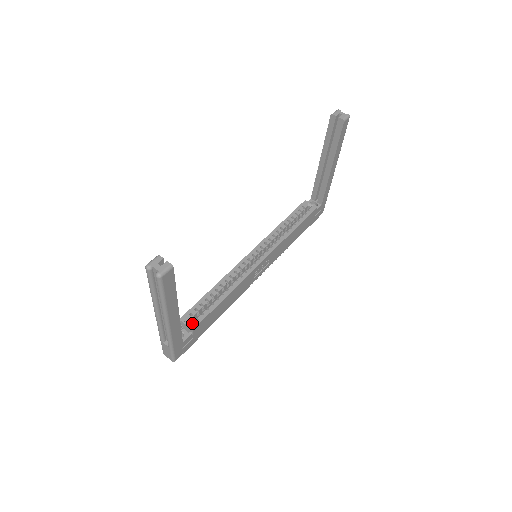
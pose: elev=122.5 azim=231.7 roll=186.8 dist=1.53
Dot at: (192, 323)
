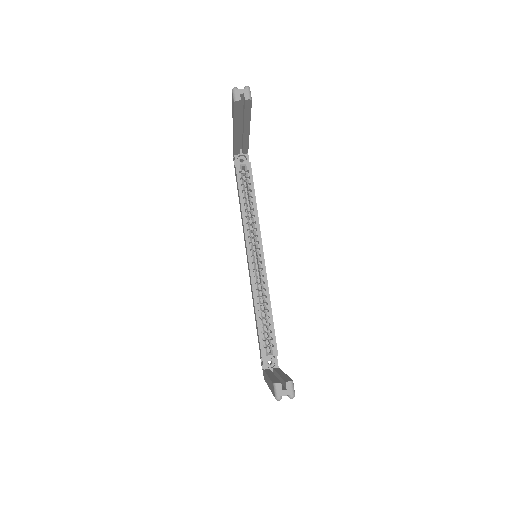
Dot at: (272, 351)
